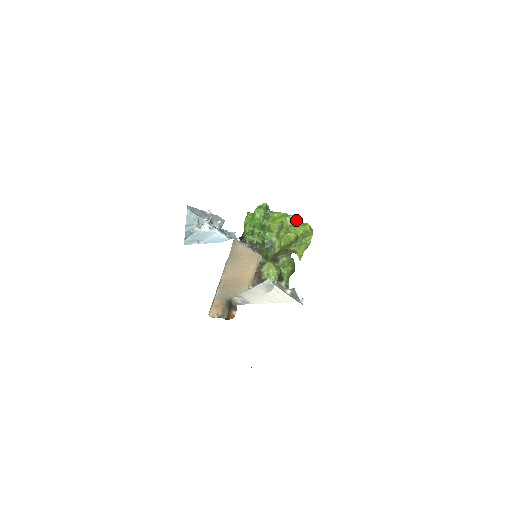
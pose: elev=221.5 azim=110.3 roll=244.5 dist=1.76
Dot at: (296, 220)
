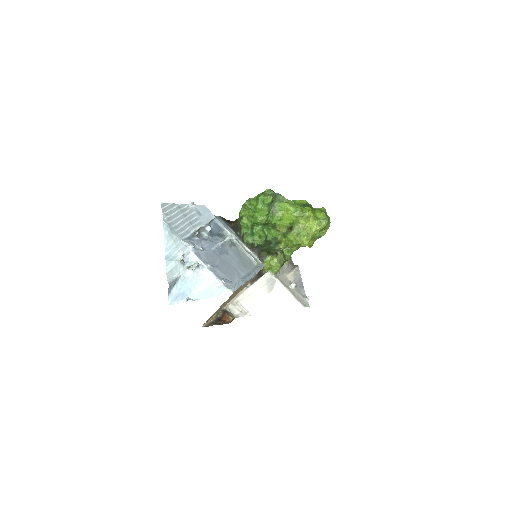
Dot at: (311, 217)
